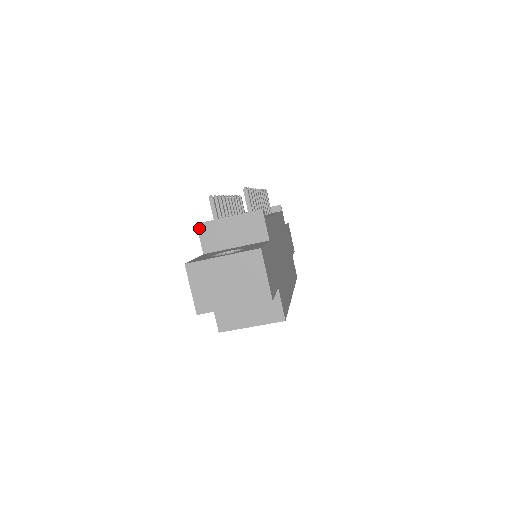
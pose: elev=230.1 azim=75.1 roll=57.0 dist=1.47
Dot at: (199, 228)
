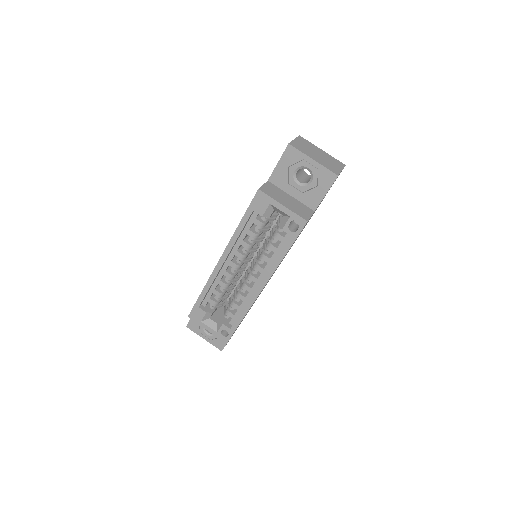
Dot at: occluded
